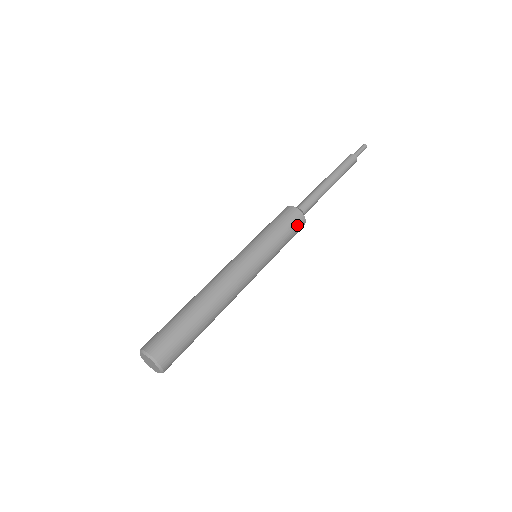
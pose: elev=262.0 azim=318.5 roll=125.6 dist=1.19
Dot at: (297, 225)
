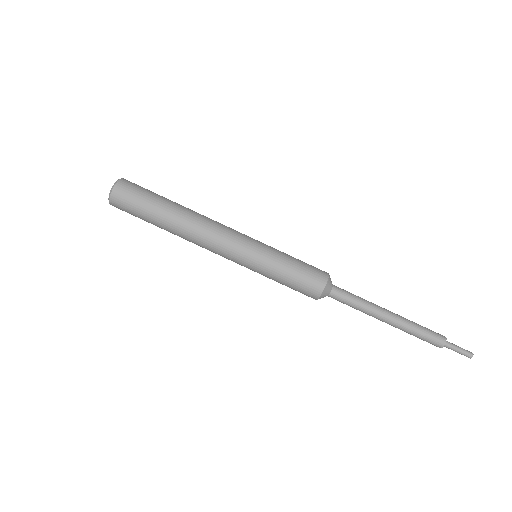
Dot at: (303, 293)
